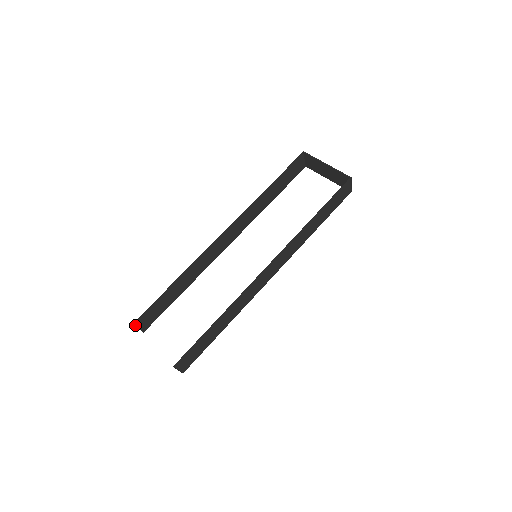
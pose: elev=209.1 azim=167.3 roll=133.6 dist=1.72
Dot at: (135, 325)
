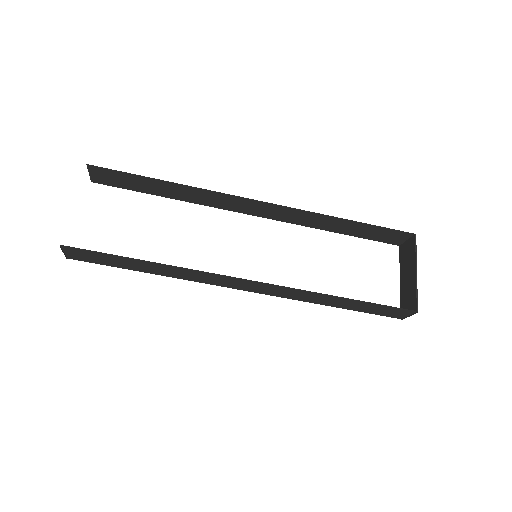
Dot at: (89, 168)
